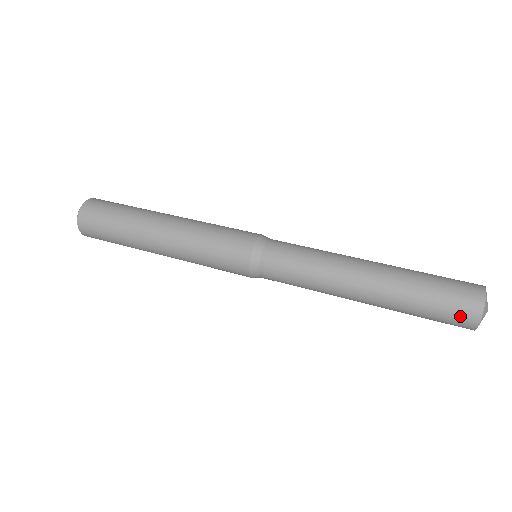
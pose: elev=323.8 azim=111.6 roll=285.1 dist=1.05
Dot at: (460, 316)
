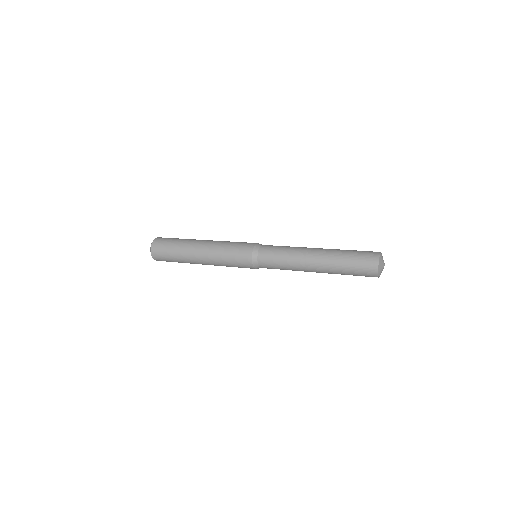
Dot at: (368, 271)
